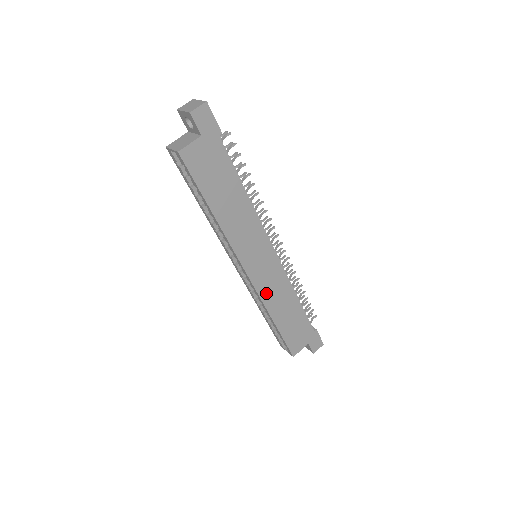
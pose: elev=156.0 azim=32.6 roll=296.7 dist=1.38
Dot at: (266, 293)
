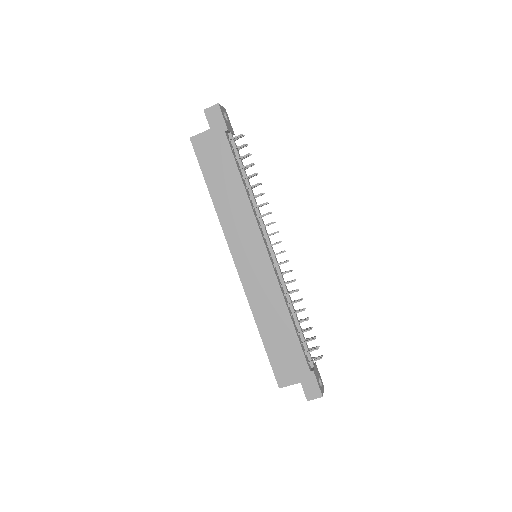
Dot at: (253, 294)
